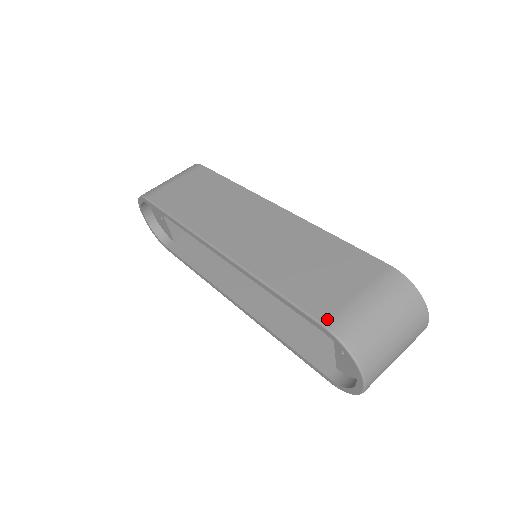
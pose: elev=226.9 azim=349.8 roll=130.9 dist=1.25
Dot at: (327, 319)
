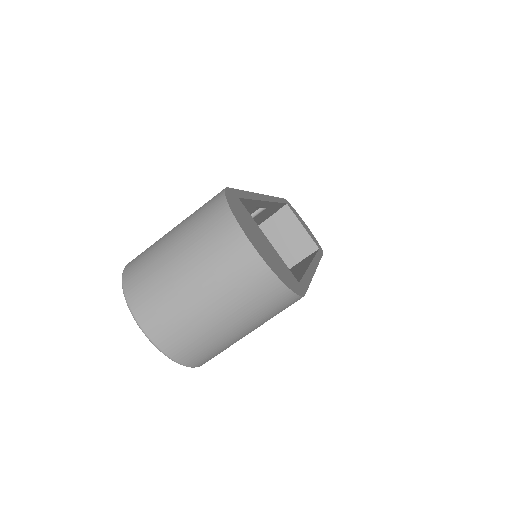
Dot at: occluded
